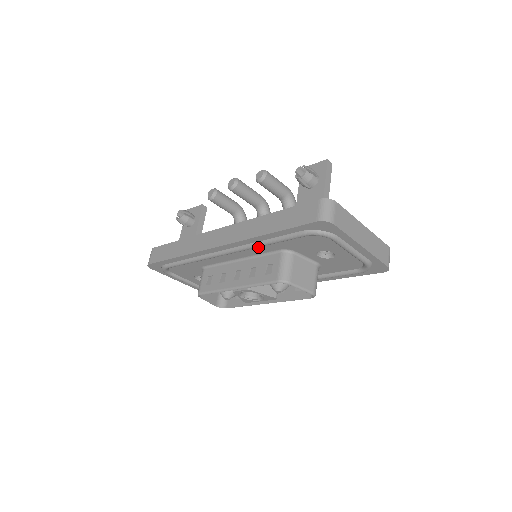
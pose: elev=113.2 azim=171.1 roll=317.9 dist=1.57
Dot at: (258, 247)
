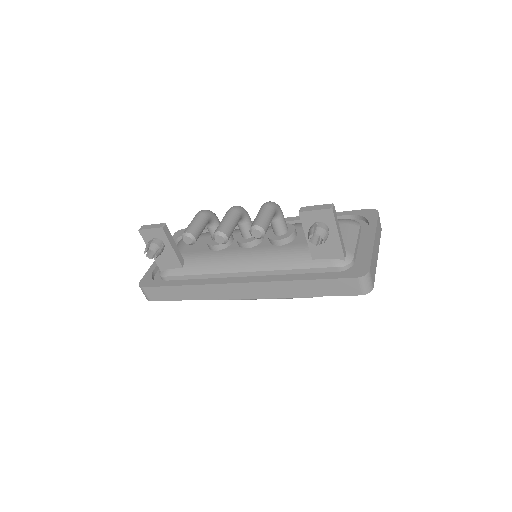
Dot at: occluded
